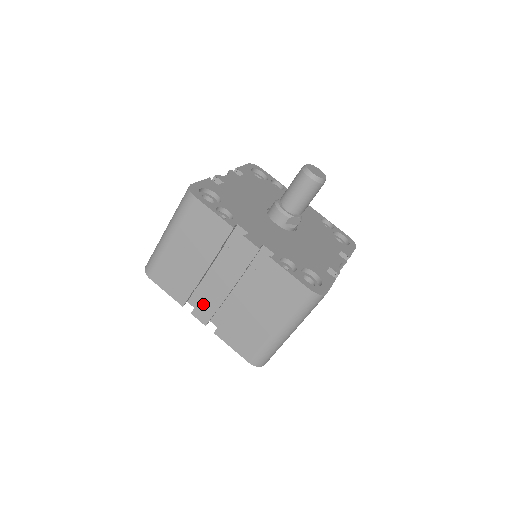
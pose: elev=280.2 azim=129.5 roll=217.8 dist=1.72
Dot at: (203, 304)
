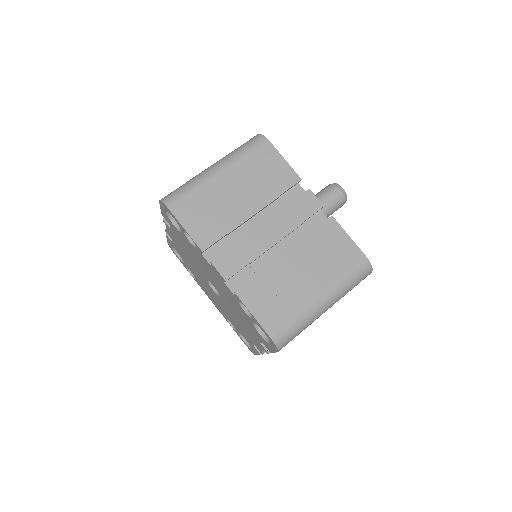
Dot at: (233, 253)
